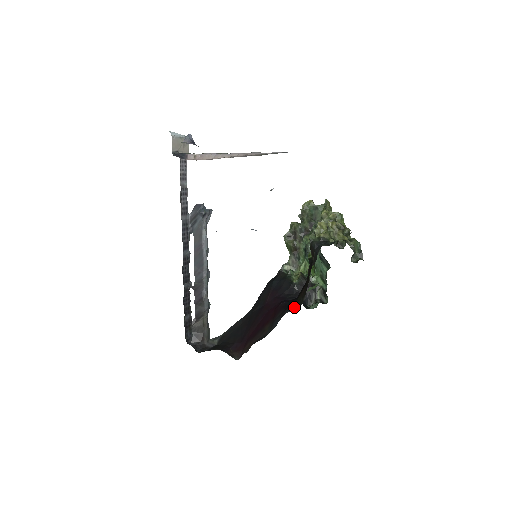
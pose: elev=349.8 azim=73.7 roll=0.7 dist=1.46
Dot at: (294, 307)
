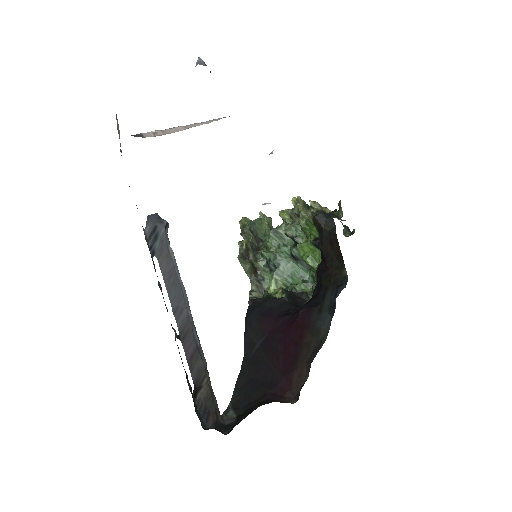
Dot at: (341, 285)
